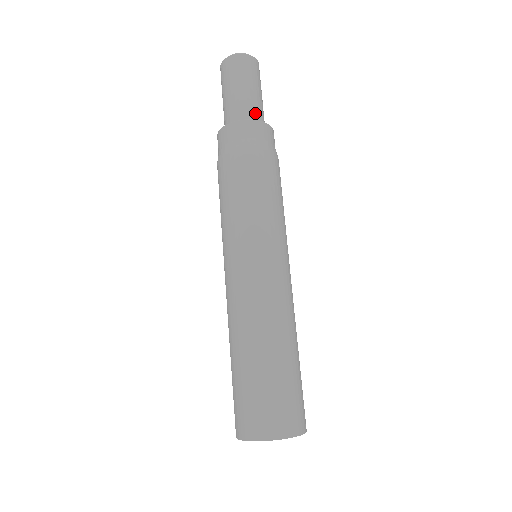
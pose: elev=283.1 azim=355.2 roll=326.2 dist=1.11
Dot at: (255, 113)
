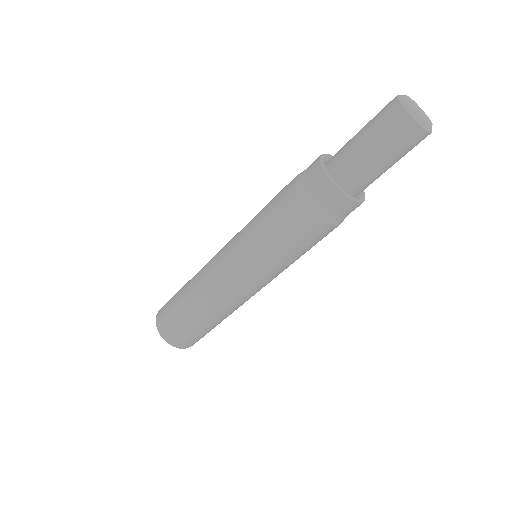
Dot at: (353, 178)
